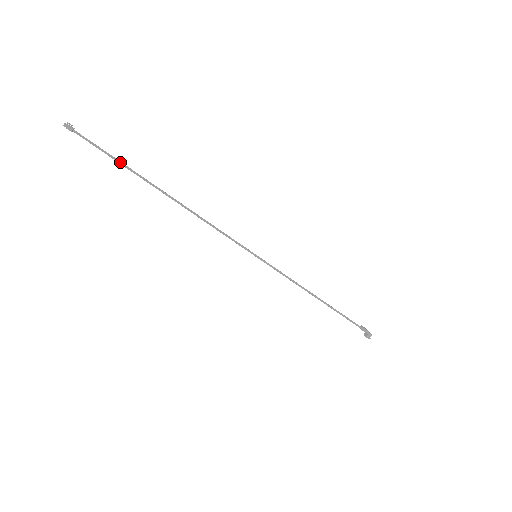
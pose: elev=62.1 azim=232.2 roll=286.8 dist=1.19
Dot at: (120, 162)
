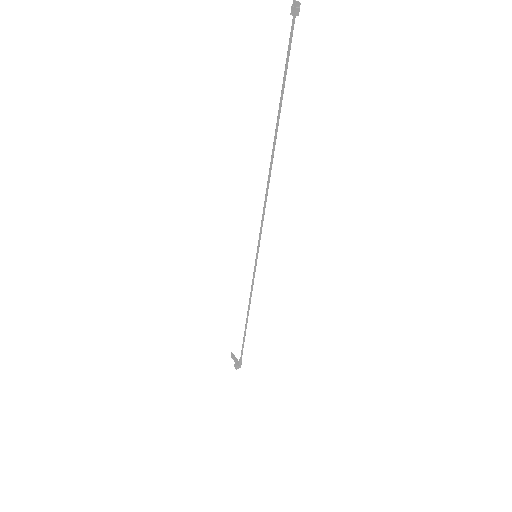
Dot at: (284, 87)
